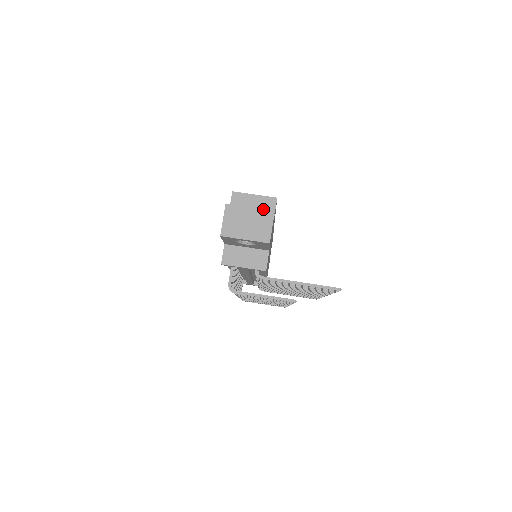
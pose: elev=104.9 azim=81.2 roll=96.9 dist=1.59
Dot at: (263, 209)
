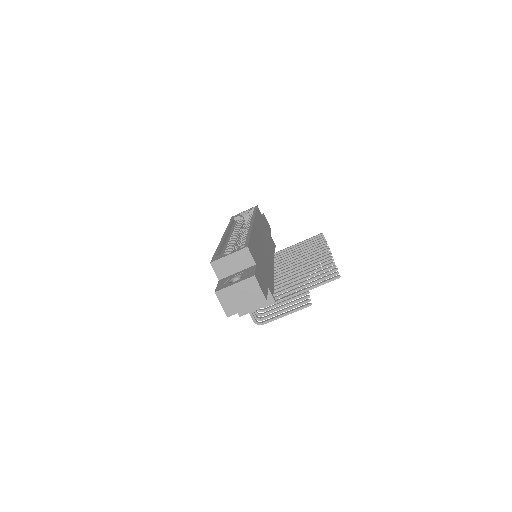
Dot at: (245, 280)
